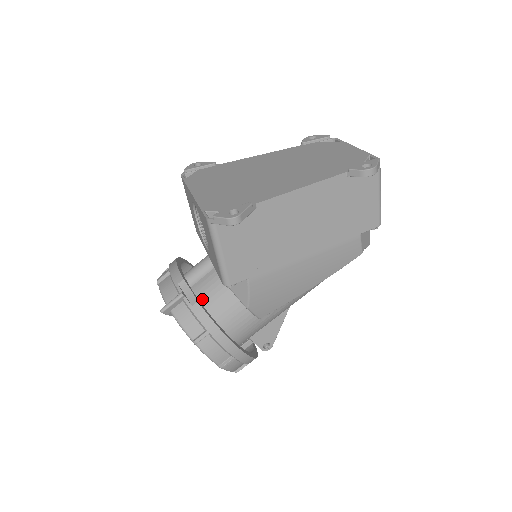
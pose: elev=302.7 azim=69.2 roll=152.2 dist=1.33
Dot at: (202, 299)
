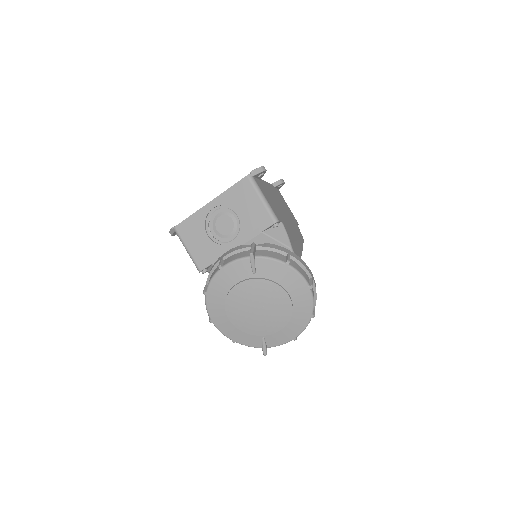
Dot at: occluded
